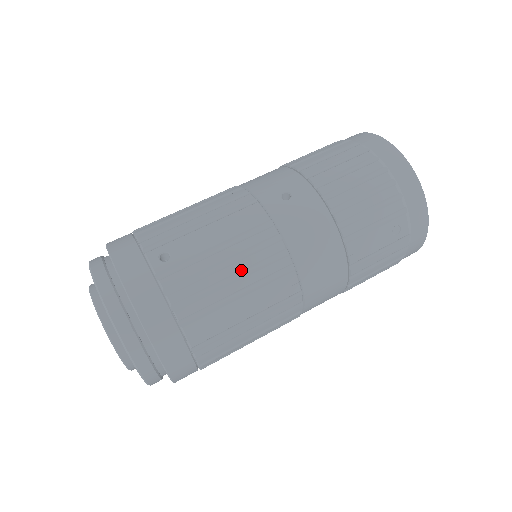
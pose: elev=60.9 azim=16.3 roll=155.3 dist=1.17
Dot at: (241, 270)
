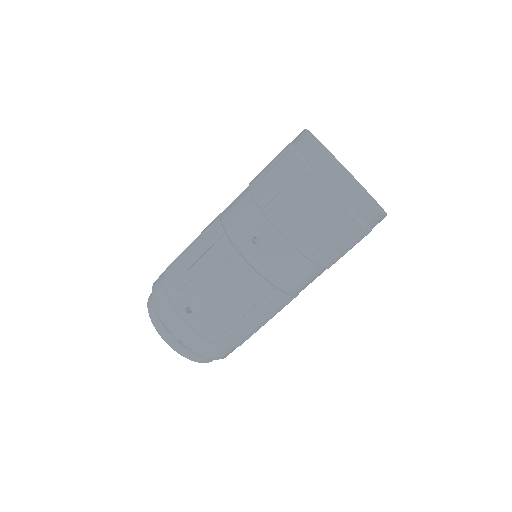
Dot at: (240, 305)
